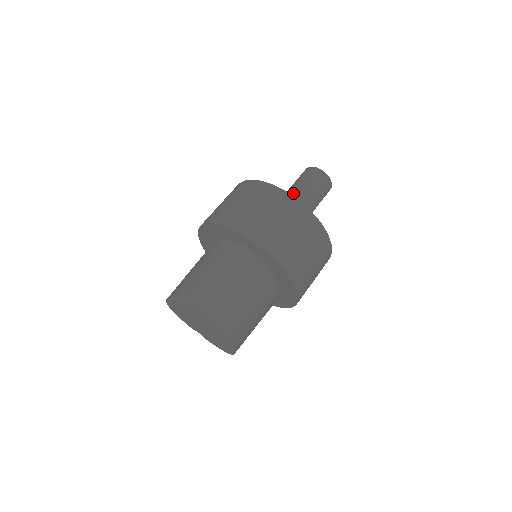
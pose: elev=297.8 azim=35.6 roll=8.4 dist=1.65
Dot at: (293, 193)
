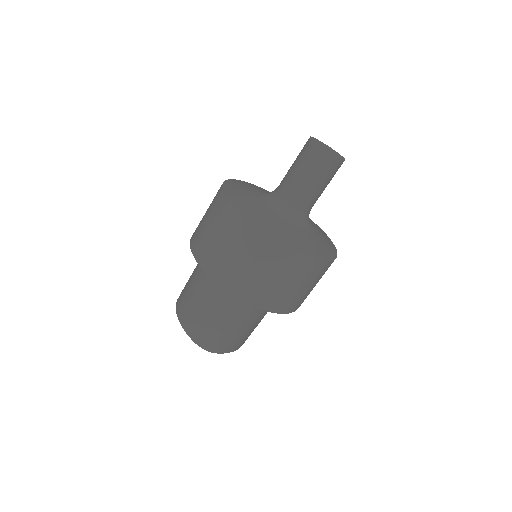
Dot at: (292, 190)
